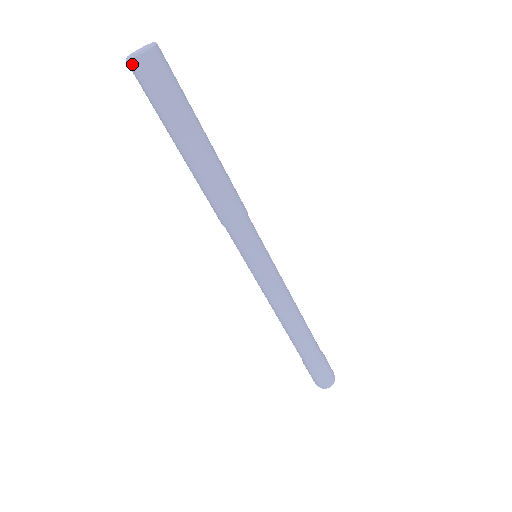
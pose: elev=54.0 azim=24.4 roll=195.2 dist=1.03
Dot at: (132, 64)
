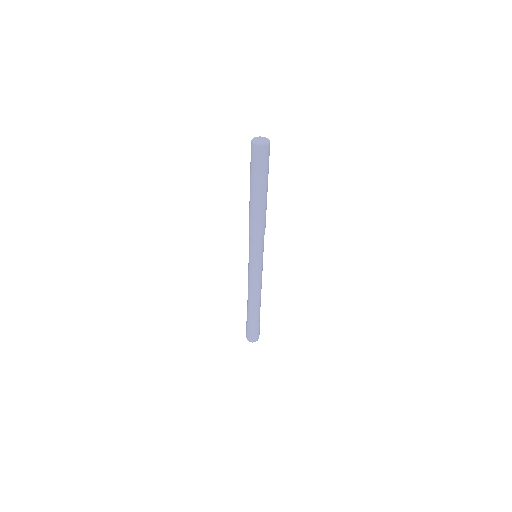
Dot at: (261, 148)
